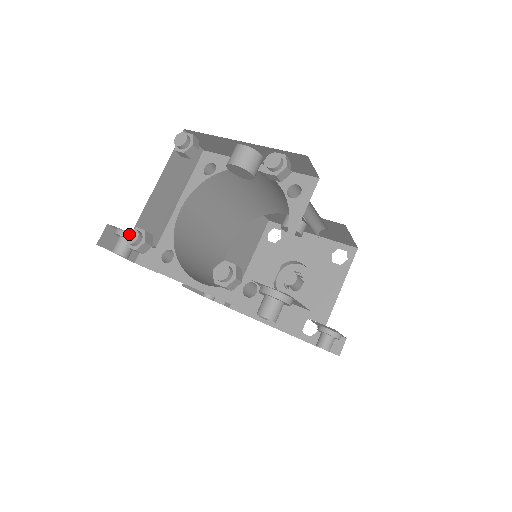
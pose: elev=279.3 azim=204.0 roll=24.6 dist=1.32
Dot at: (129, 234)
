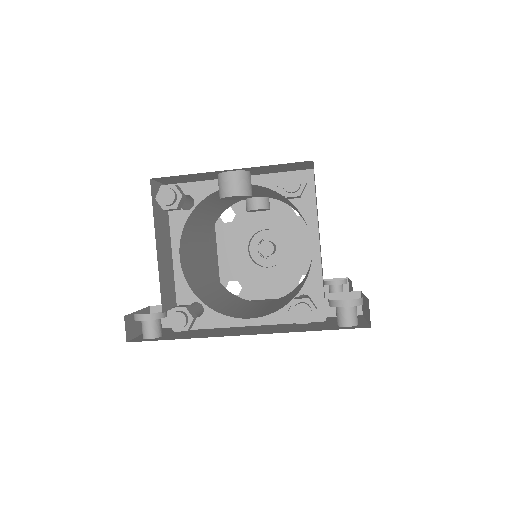
Dot at: (173, 320)
